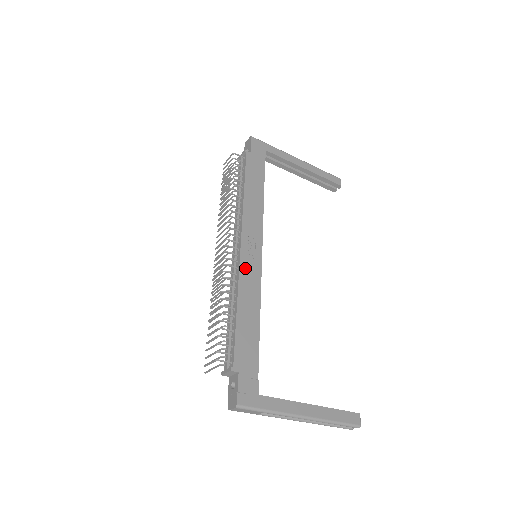
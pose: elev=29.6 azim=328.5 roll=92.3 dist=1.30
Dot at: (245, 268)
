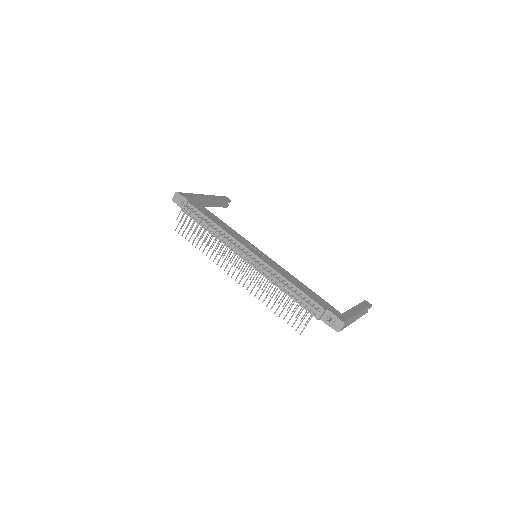
Dot at: (267, 261)
